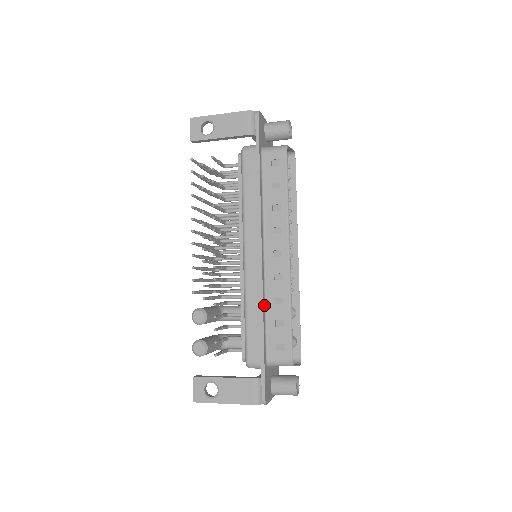
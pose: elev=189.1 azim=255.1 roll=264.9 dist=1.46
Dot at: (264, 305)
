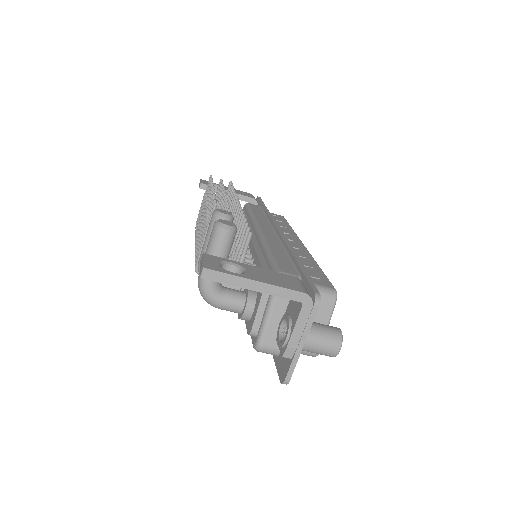
Dot at: occluded
